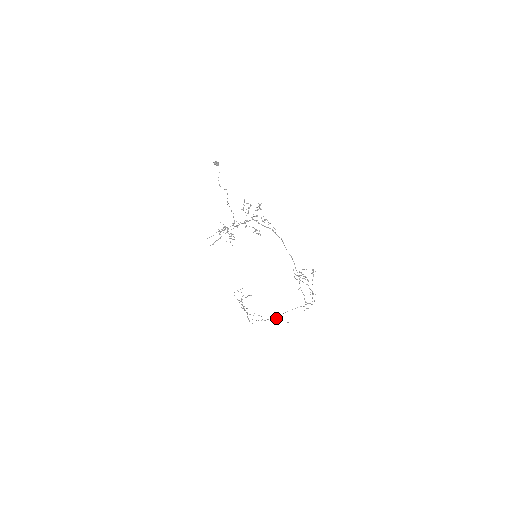
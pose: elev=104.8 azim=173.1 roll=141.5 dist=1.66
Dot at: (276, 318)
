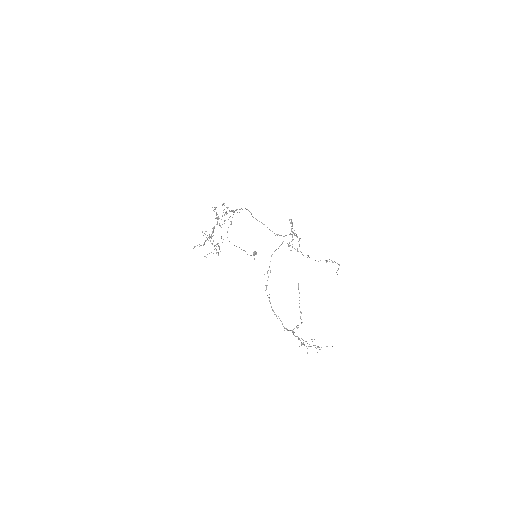
Dot at: occluded
